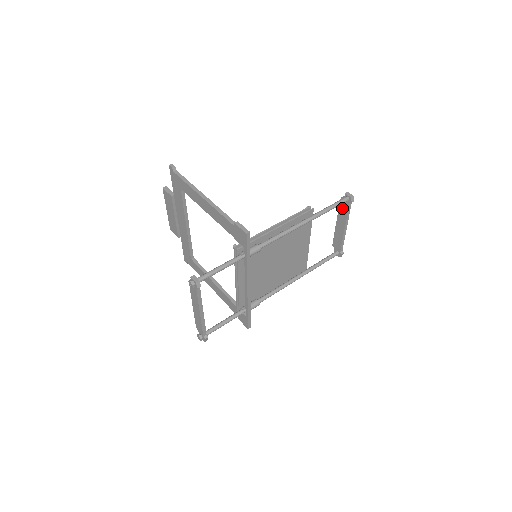
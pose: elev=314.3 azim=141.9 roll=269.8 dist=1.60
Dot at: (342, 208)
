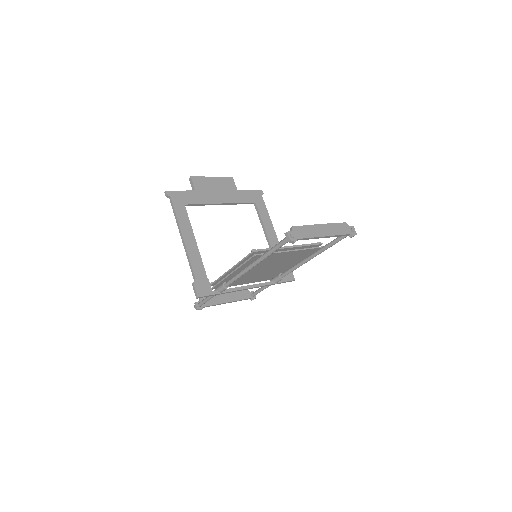
Dot at: (301, 232)
